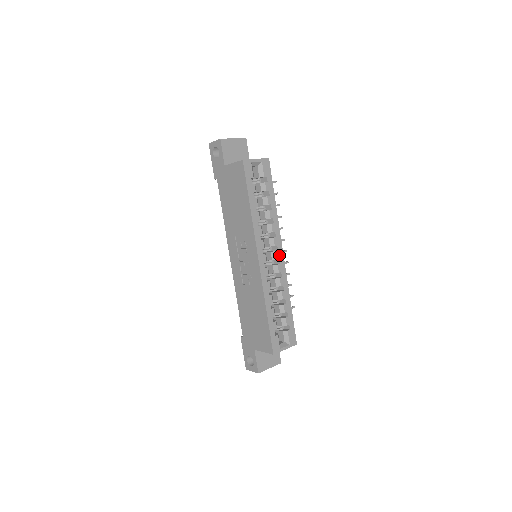
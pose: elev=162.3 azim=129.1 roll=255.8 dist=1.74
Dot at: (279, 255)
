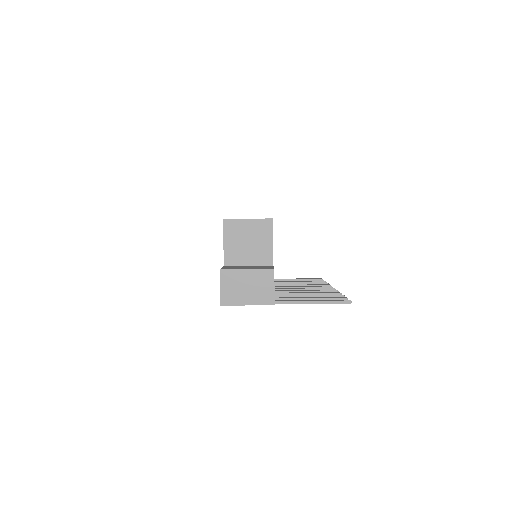
Dot at: occluded
